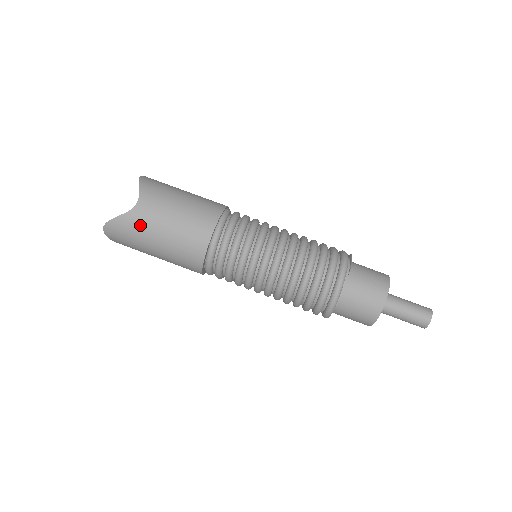
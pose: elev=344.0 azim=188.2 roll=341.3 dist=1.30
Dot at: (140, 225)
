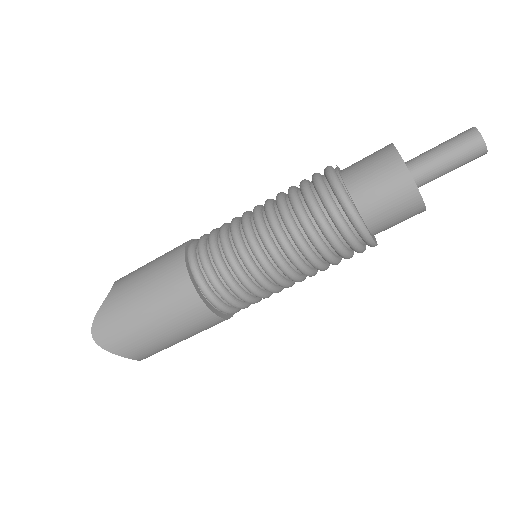
Dot at: (119, 299)
